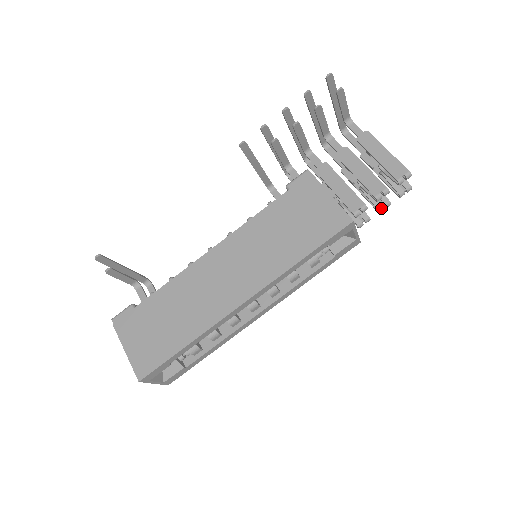
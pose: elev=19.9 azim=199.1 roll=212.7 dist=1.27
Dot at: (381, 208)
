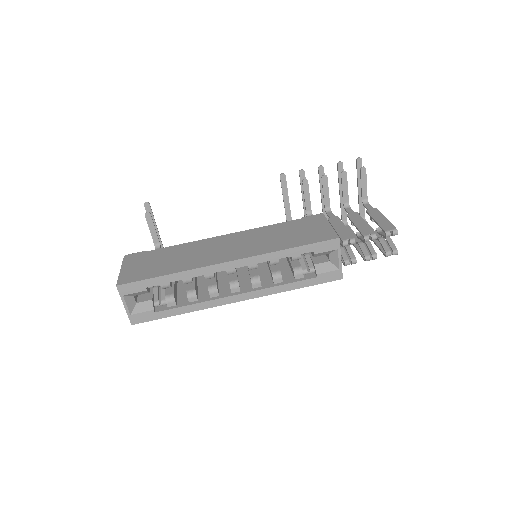
Dot at: (368, 256)
